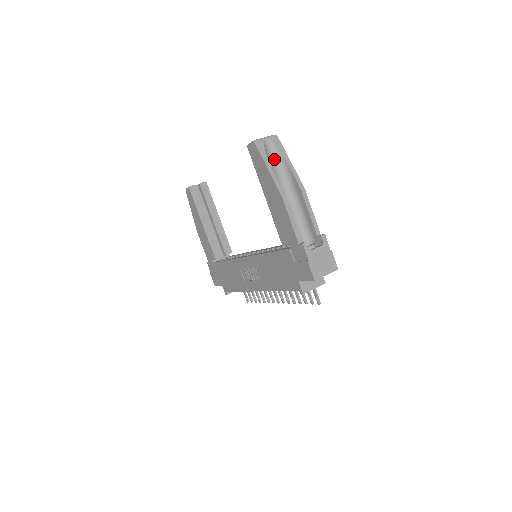
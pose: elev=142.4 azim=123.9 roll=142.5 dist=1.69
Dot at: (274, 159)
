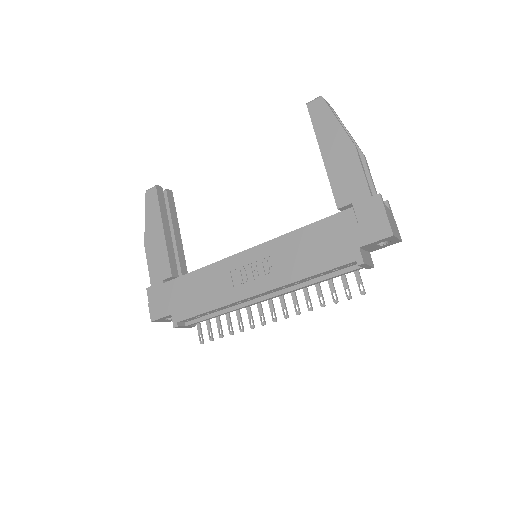
Dot at: occluded
